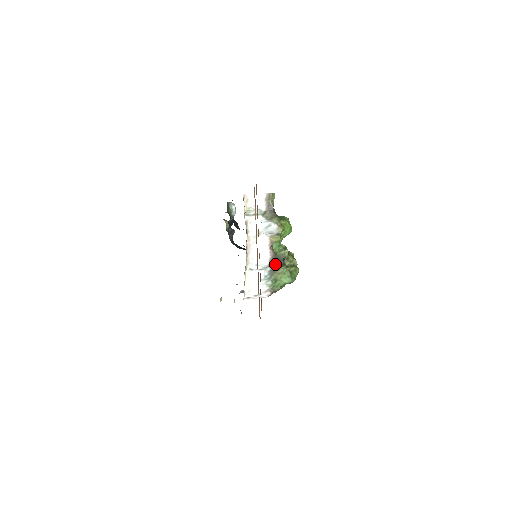
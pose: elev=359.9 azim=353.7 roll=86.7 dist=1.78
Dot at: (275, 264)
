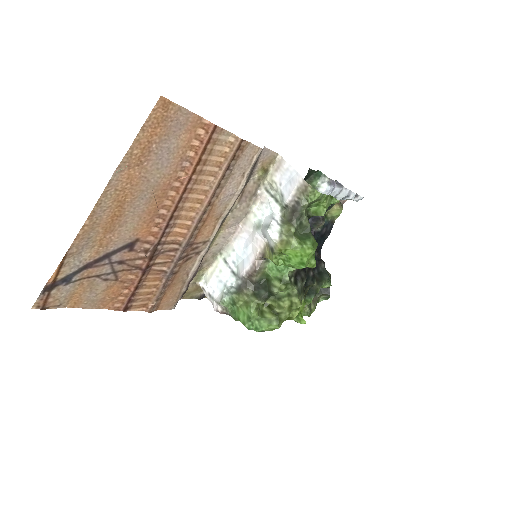
Dot at: (253, 285)
